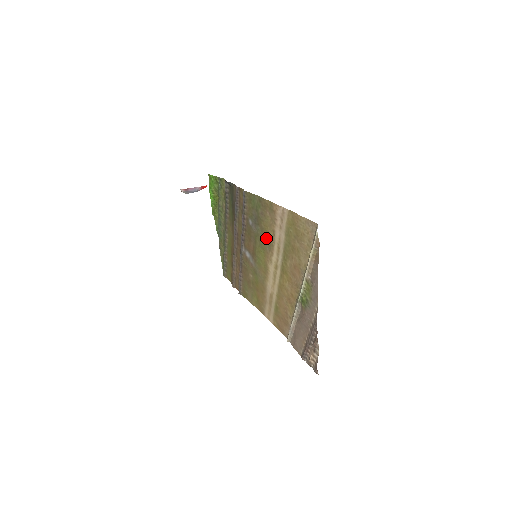
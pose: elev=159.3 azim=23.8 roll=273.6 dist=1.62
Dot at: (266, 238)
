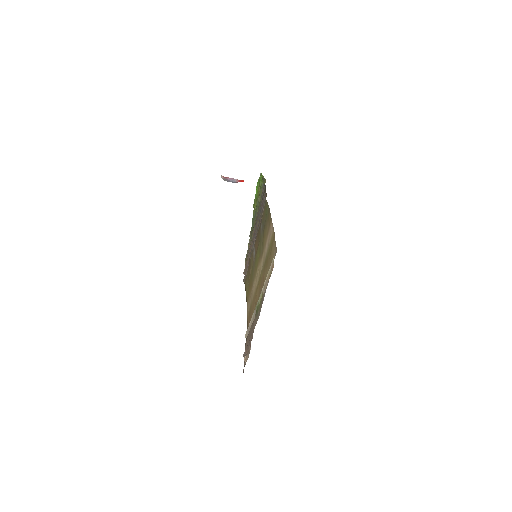
Dot at: (262, 245)
